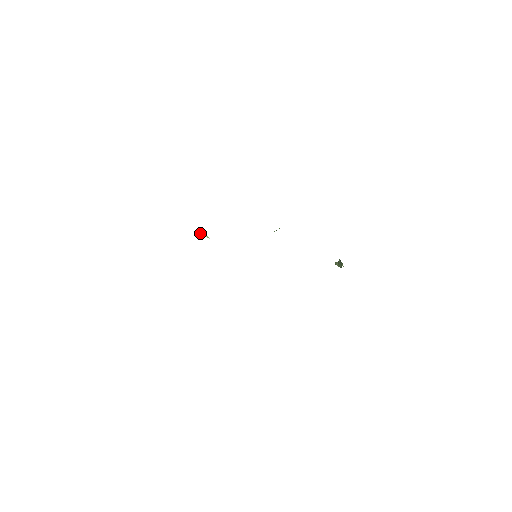
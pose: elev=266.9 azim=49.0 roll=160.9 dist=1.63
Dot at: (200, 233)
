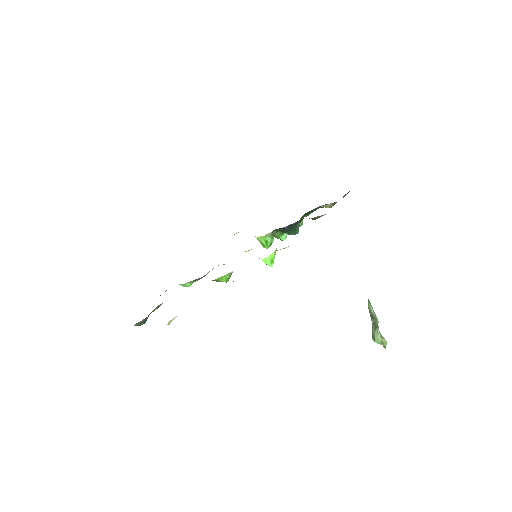
Dot at: occluded
